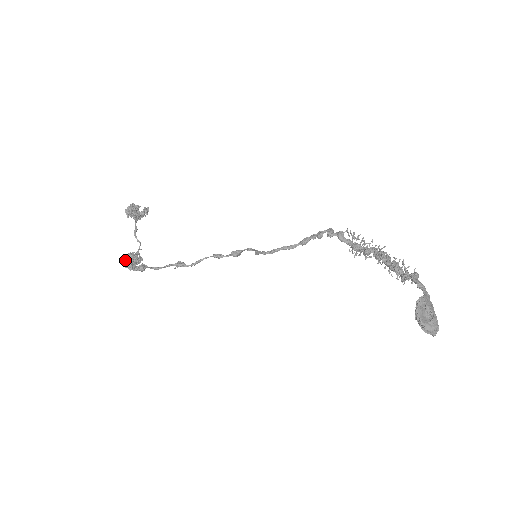
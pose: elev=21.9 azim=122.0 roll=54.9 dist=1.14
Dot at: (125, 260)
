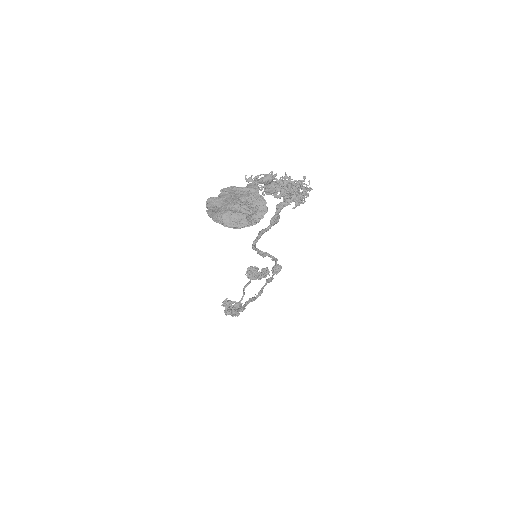
Dot at: occluded
